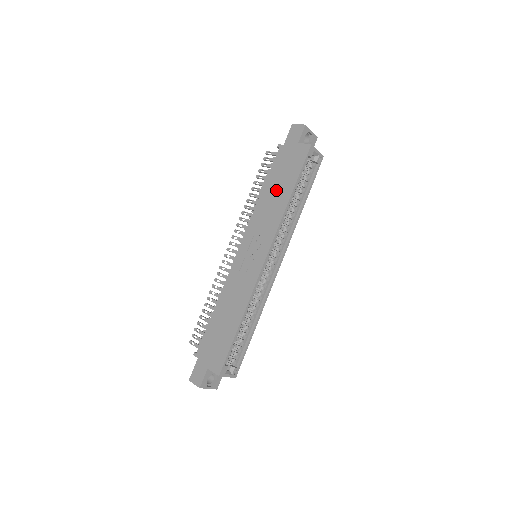
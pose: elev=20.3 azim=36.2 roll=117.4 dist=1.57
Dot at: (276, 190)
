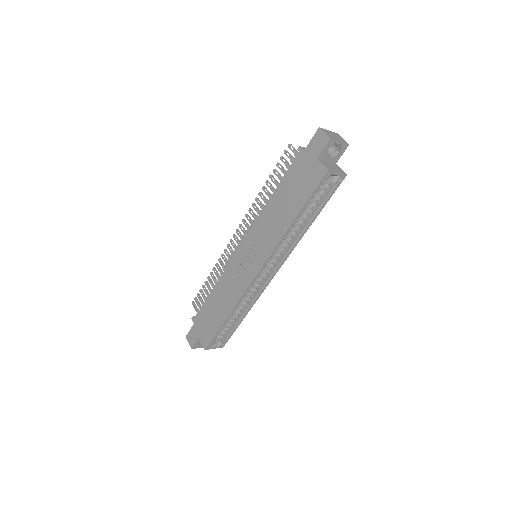
Dot at: (283, 204)
